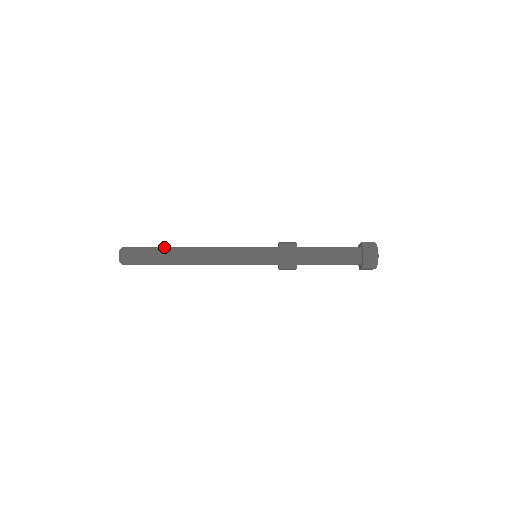
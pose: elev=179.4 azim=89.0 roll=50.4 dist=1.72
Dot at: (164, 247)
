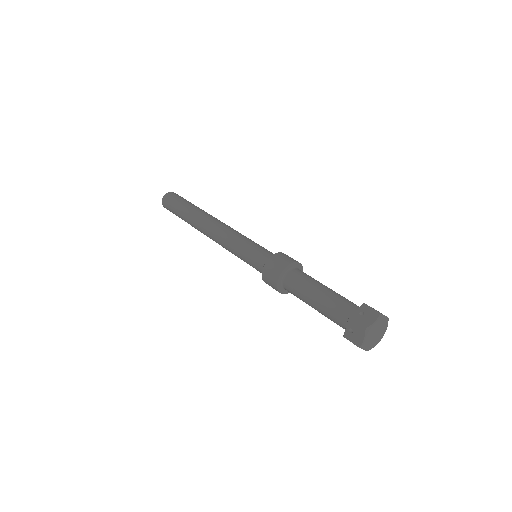
Dot at: (194, 206)
